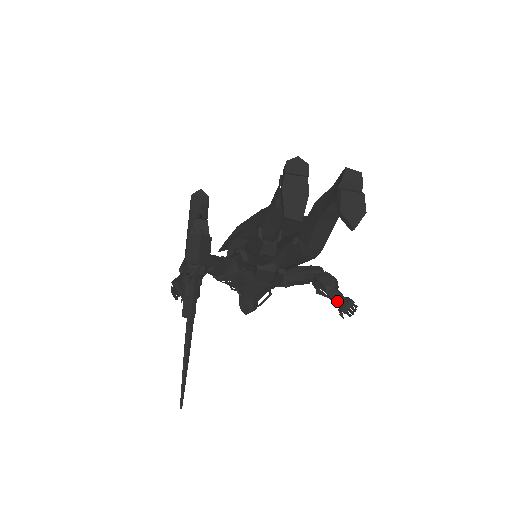
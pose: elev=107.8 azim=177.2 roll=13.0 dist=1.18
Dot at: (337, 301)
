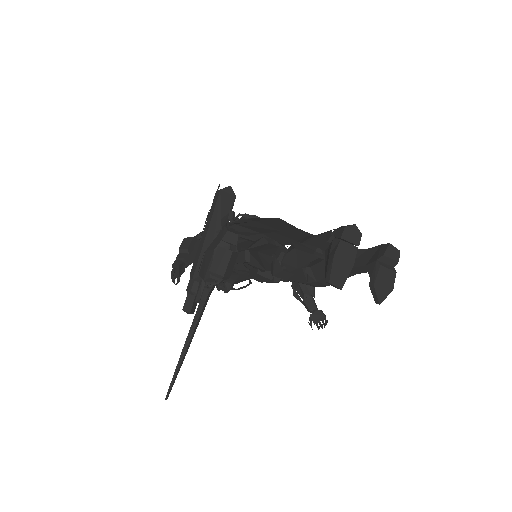
Dot at: (311, 311)
